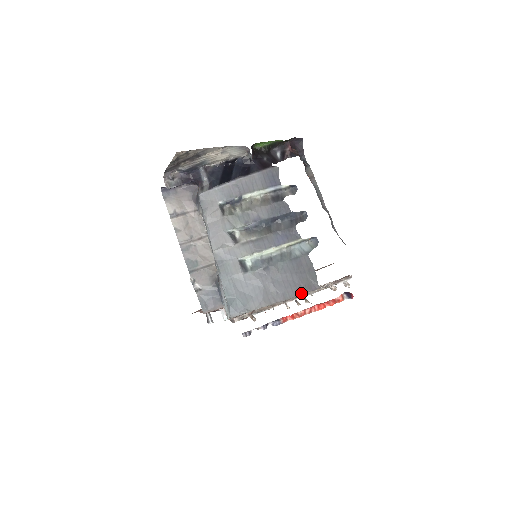
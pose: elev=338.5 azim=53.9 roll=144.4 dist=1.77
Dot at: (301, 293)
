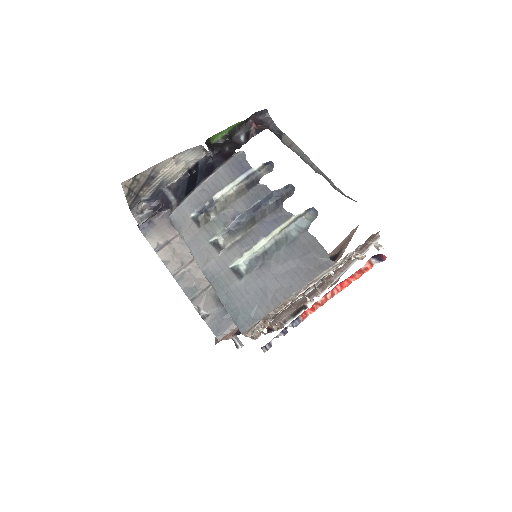
Dot at: (312, 277)
